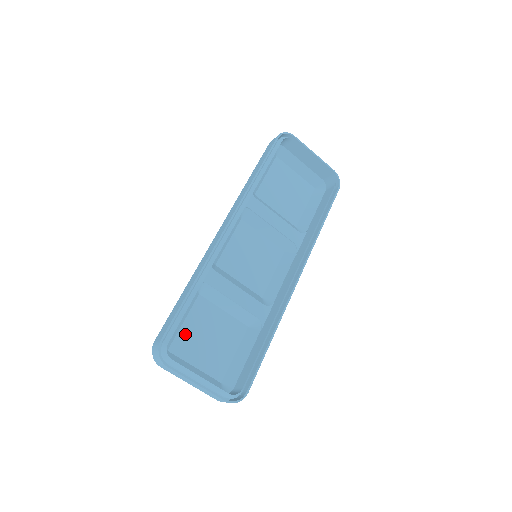
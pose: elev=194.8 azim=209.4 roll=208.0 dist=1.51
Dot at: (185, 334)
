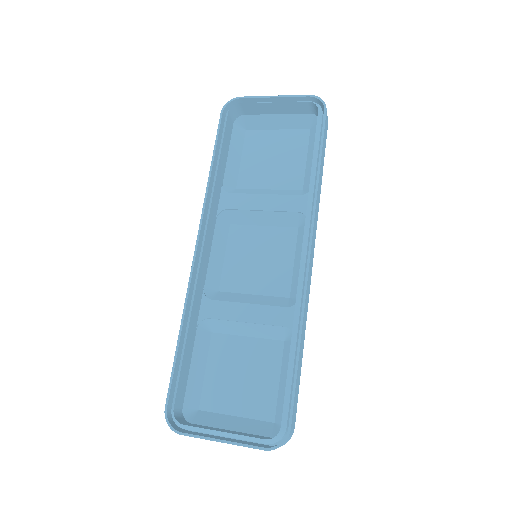
Dot at: (212, 383)
